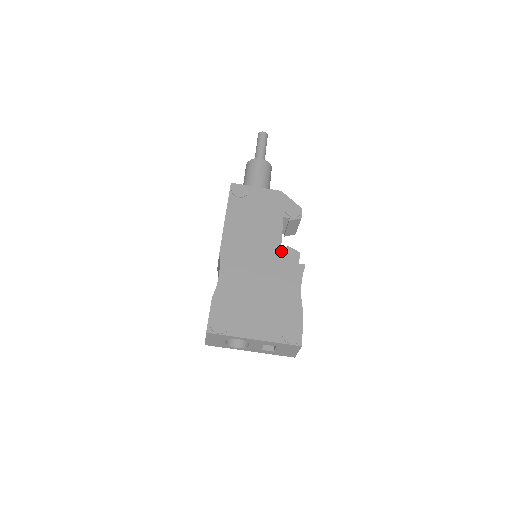
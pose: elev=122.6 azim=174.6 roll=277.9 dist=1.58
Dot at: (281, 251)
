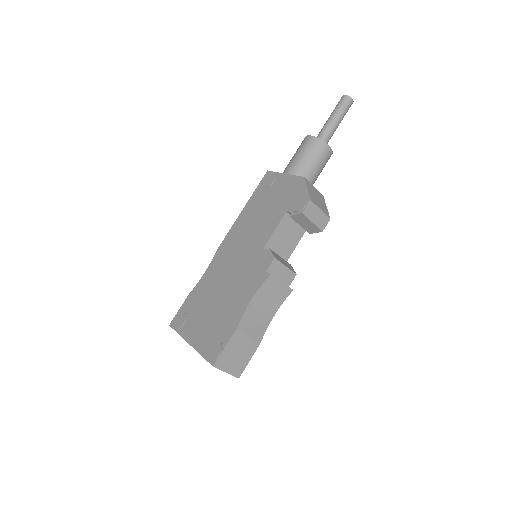
Dot at: (260, 254)
